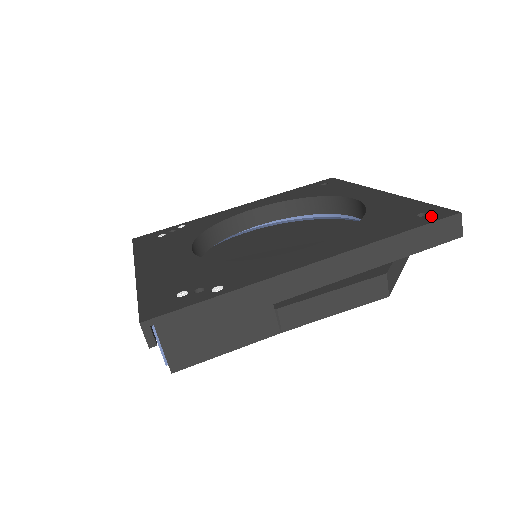
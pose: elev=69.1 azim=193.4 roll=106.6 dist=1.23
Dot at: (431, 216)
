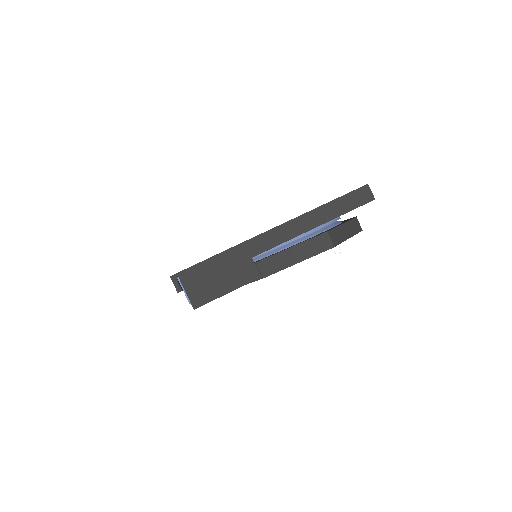
Dot at: occluded
